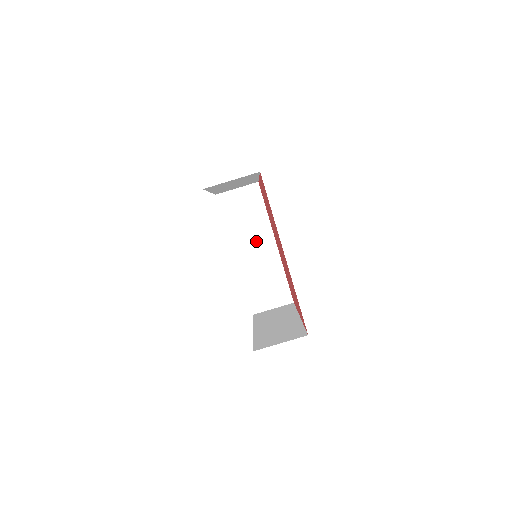
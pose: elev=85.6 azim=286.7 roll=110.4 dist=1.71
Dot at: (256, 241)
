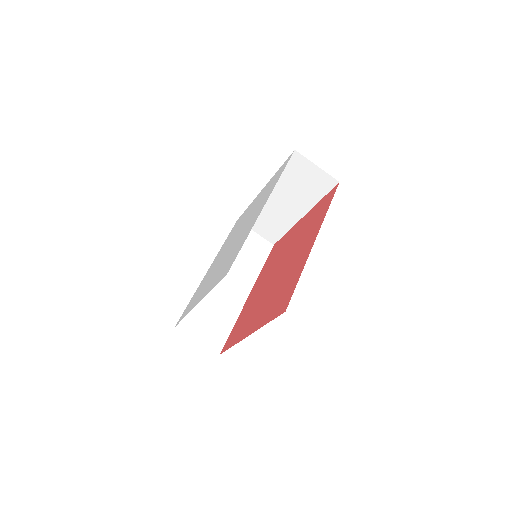
Dot at: (236, 277)
